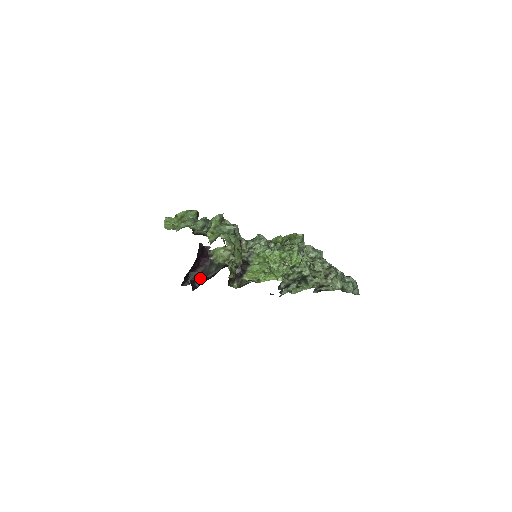
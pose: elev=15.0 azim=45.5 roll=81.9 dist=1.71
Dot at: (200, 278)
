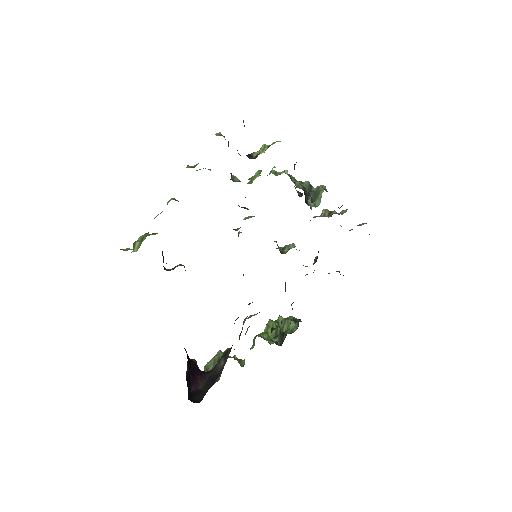
Dot at: (212, 384)
